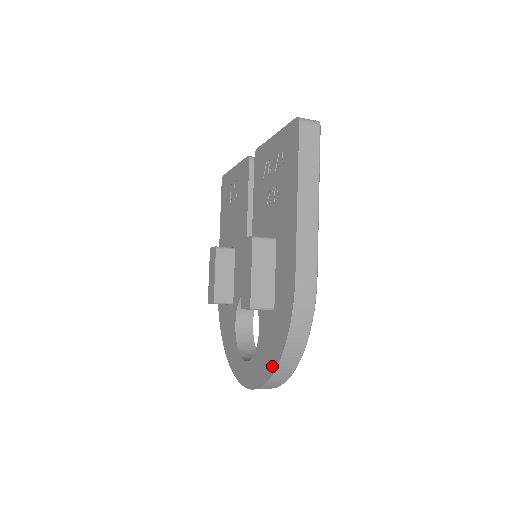
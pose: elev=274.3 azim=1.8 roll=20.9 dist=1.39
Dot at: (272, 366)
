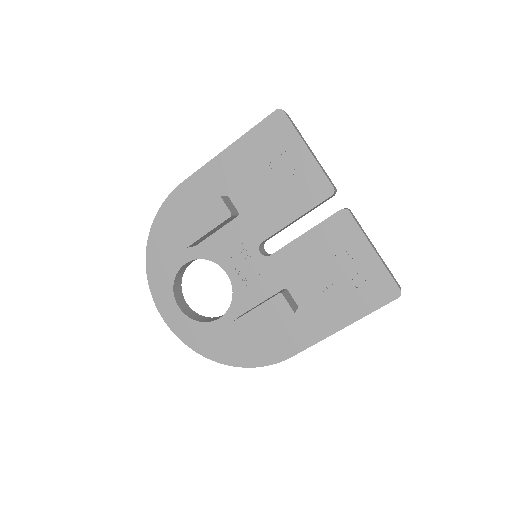
Dot at: (216, 357)
